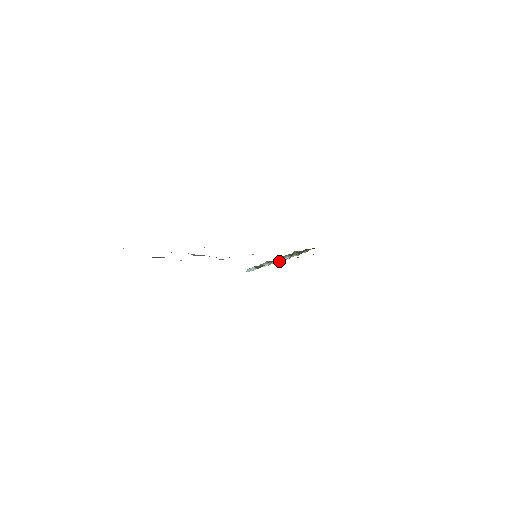
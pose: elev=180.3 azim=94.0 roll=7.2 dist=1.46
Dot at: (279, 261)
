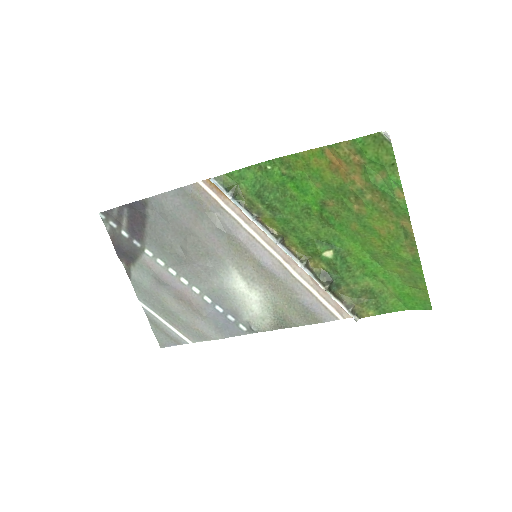
Dot at: (276, 241)
